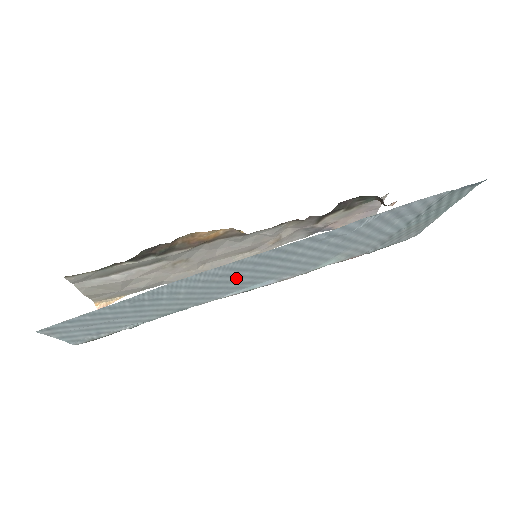
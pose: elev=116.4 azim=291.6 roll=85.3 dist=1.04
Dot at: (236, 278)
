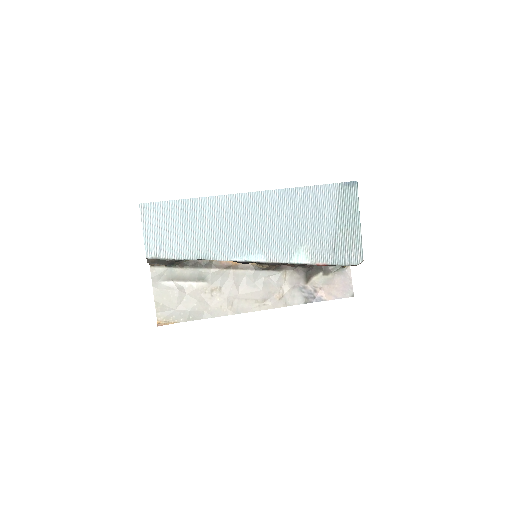
Dot at: (236, 226)
